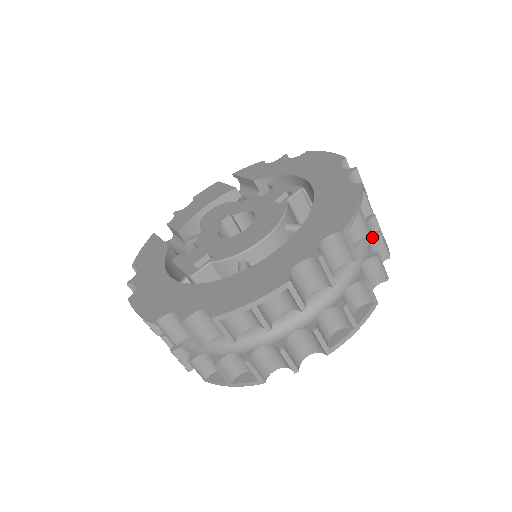
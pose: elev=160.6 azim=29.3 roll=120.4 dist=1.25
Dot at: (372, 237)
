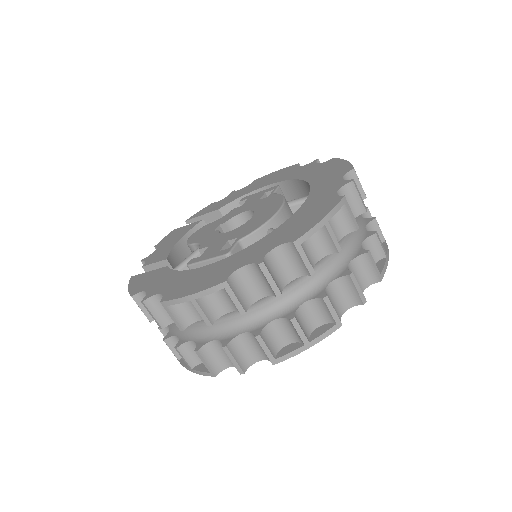
Dot at: occluded
